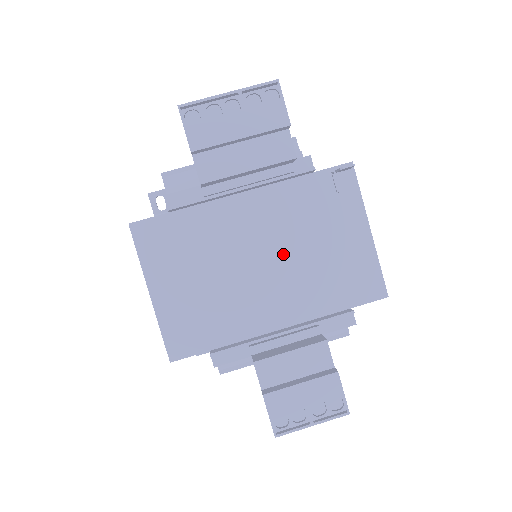
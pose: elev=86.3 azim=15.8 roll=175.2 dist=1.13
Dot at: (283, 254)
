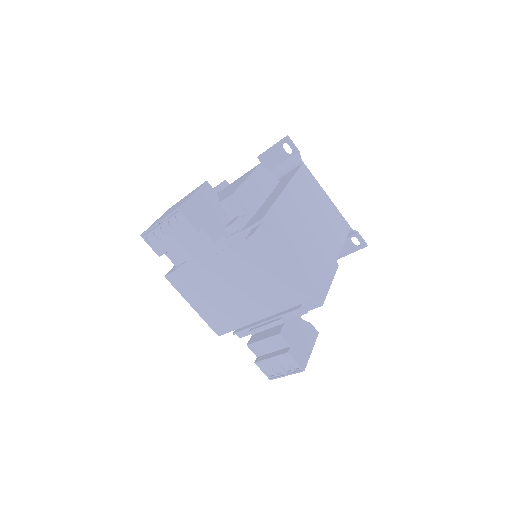
Dot at: (247, 280)
